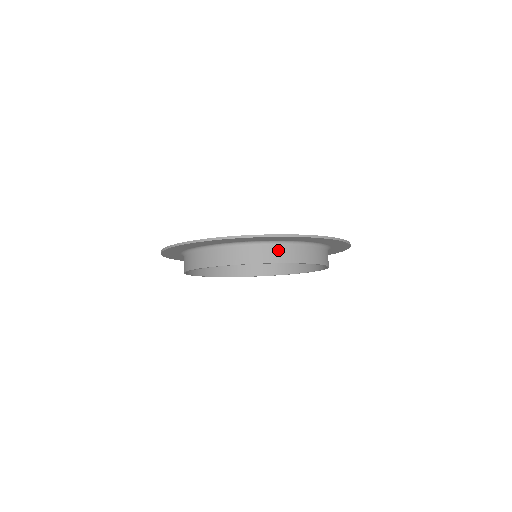
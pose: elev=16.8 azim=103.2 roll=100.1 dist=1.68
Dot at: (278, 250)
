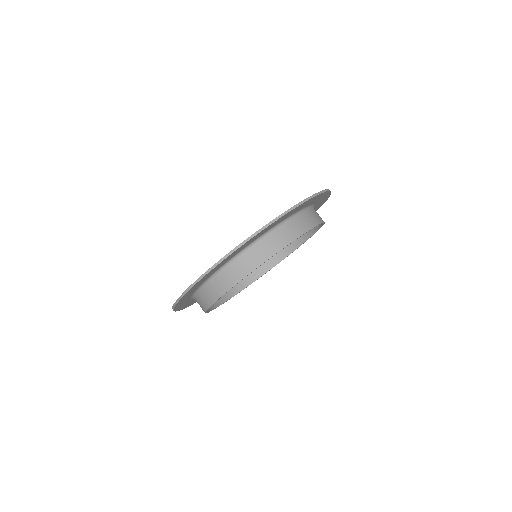
Dot at: (224, 277)
